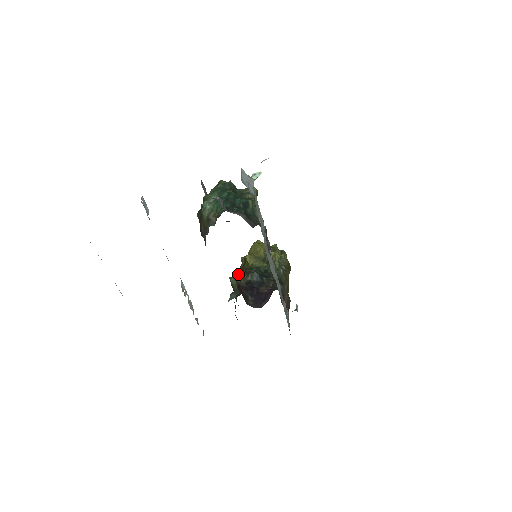
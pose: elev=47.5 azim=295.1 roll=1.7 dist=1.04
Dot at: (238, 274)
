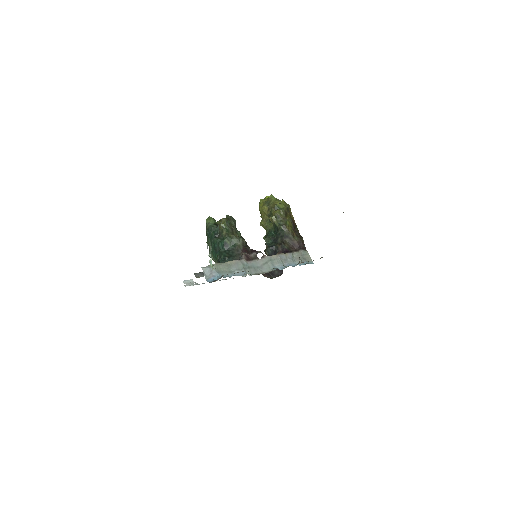
Dot at: occluded
